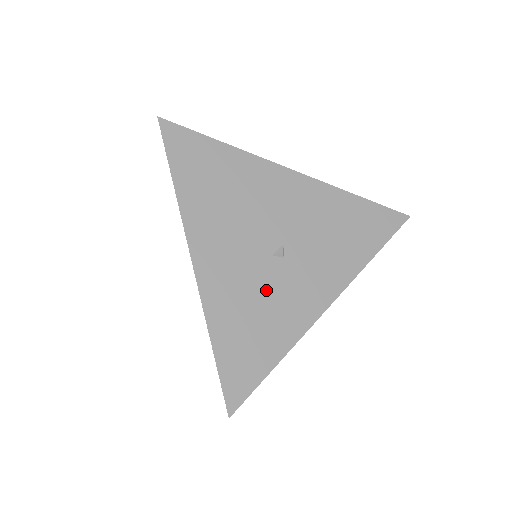
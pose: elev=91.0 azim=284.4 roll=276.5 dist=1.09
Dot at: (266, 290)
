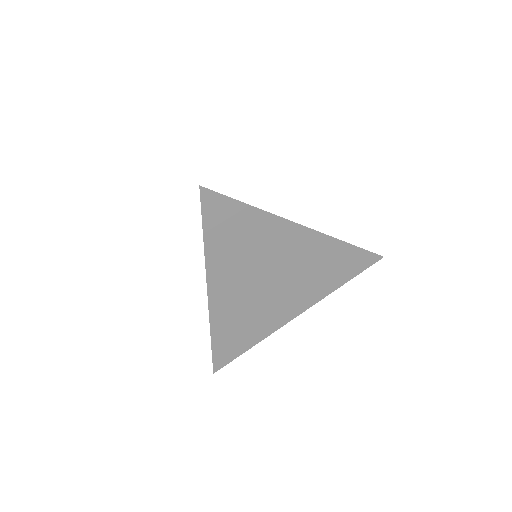
Dot at: occluded
